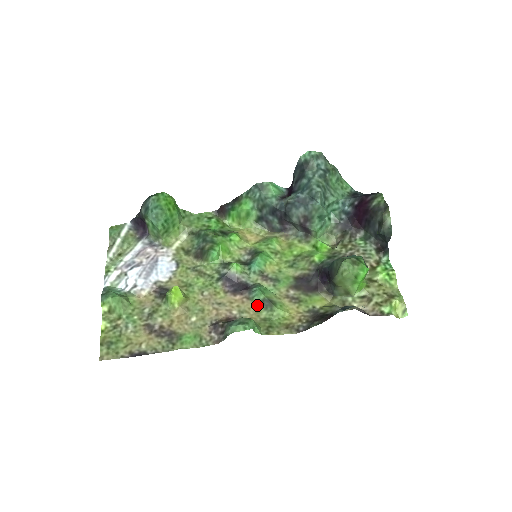
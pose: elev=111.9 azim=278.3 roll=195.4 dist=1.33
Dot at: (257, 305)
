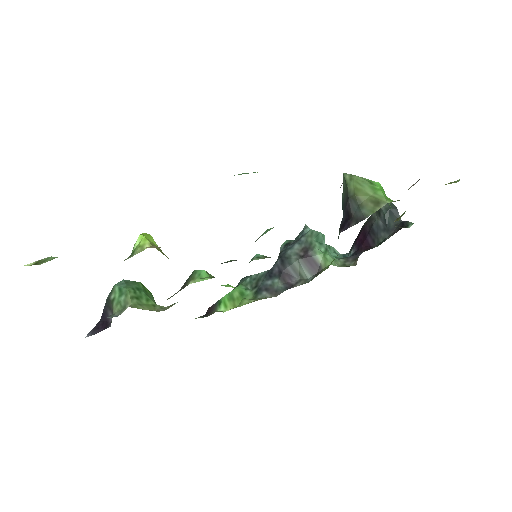
Dot at: occluded
